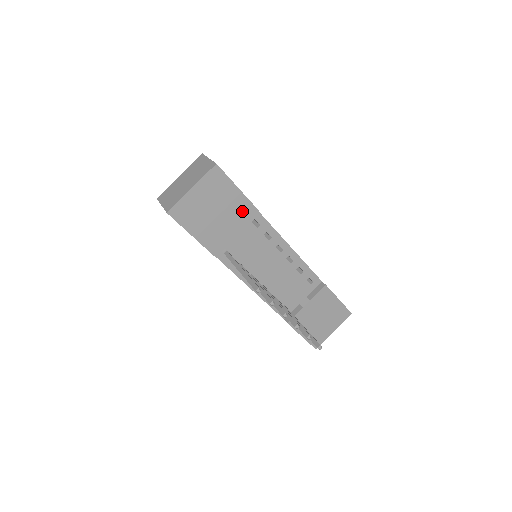
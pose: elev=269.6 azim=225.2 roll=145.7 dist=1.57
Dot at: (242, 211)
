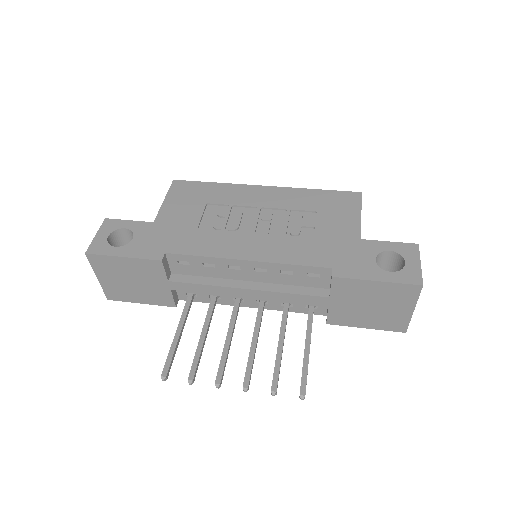
Dot at: (150, 269)
